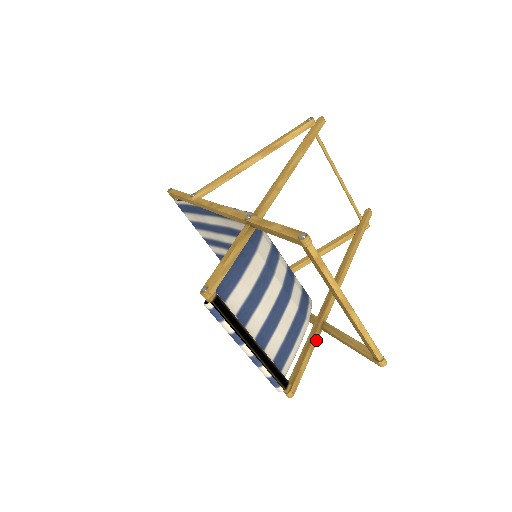
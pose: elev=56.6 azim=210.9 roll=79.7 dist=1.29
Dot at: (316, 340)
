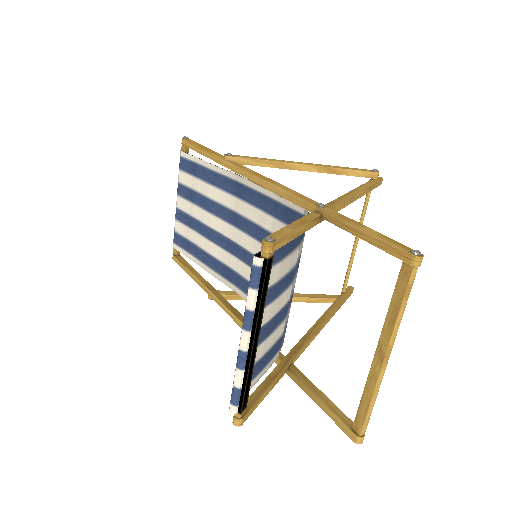
Dot at: (280, 378)
